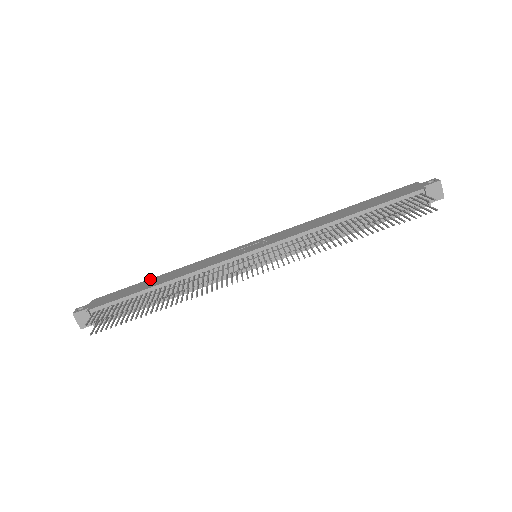
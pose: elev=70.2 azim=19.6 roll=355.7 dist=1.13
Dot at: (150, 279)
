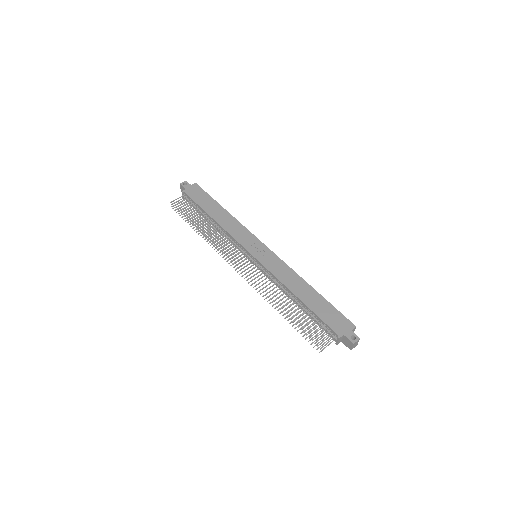
Dot at: (219, 205)
